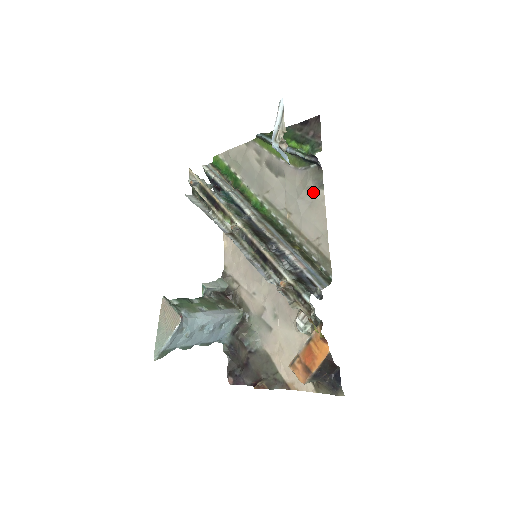
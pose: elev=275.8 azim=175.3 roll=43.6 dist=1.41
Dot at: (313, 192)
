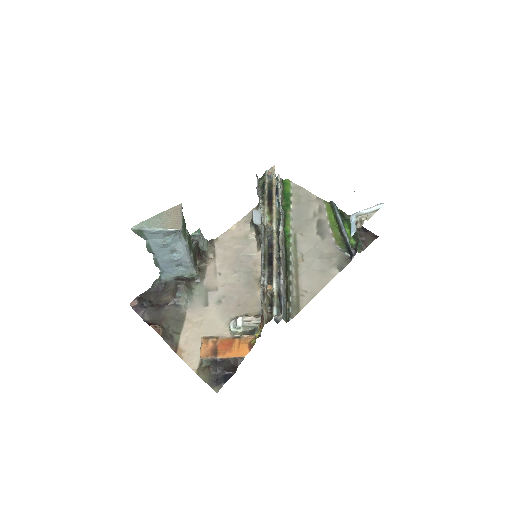
Dot at: (331, 266)
